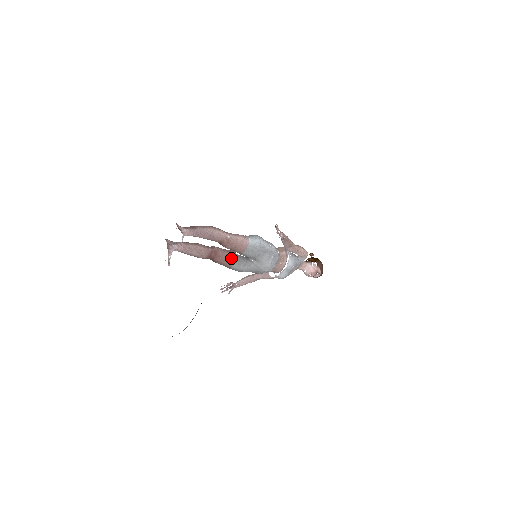
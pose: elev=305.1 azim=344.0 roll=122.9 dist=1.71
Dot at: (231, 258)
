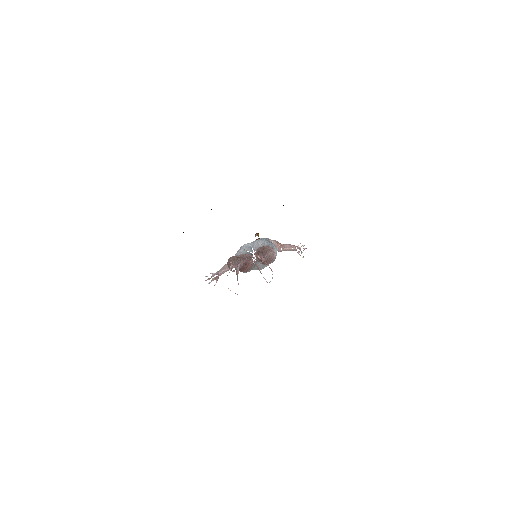
Dot at: (251, 266)
